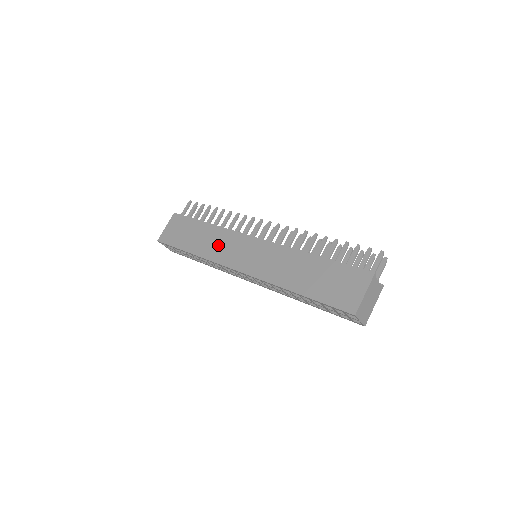
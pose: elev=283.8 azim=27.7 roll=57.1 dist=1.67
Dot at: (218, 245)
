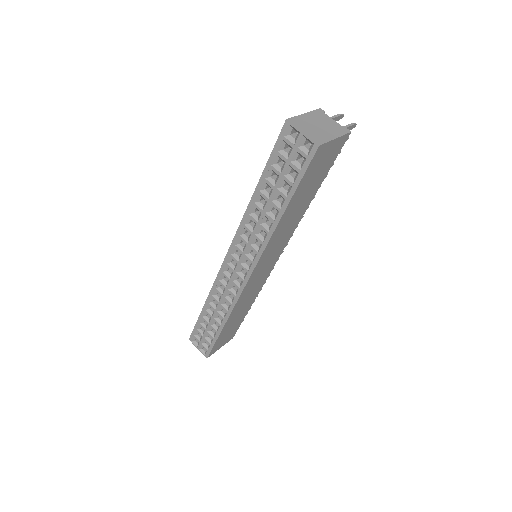
Dot at: occluded
